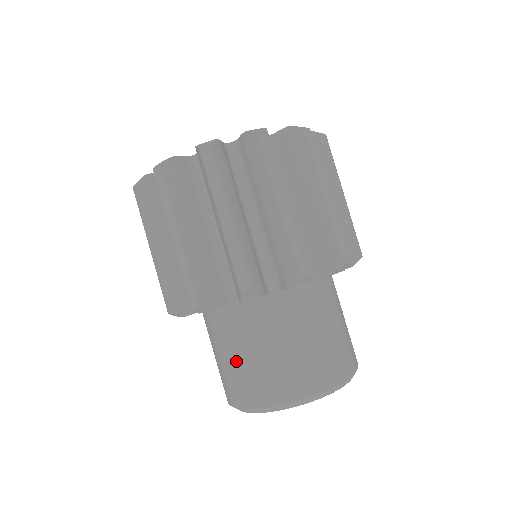
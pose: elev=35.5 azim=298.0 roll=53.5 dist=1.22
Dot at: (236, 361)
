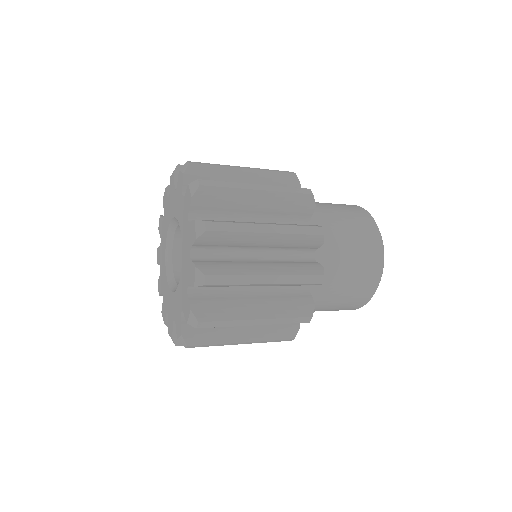
Dot at: occluded
